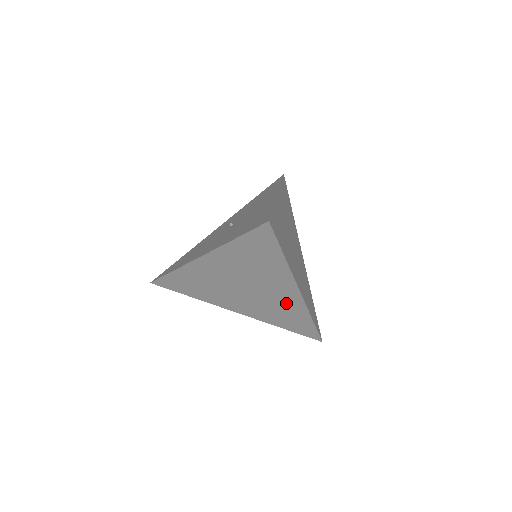
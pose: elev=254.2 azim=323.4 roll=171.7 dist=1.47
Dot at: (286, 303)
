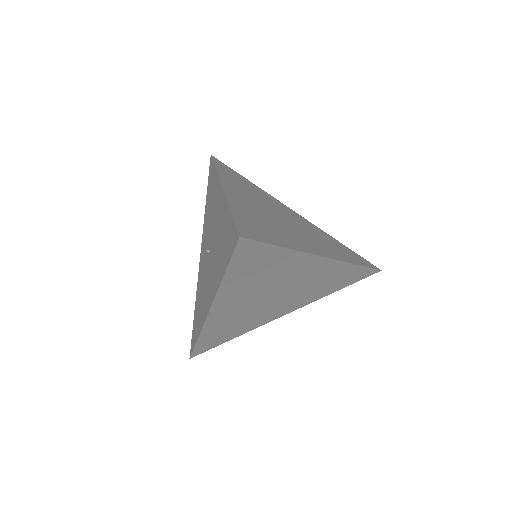
Dot at: (321, 274)
